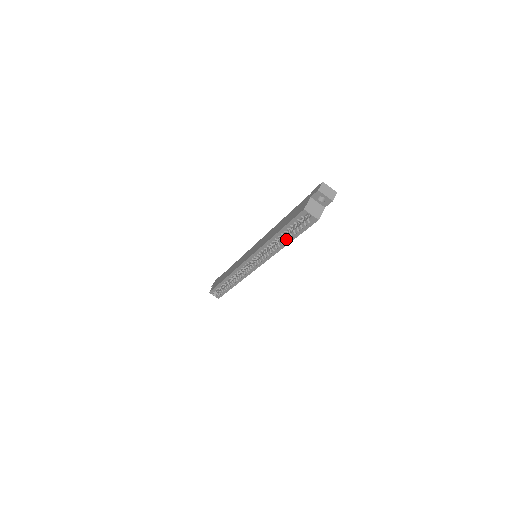
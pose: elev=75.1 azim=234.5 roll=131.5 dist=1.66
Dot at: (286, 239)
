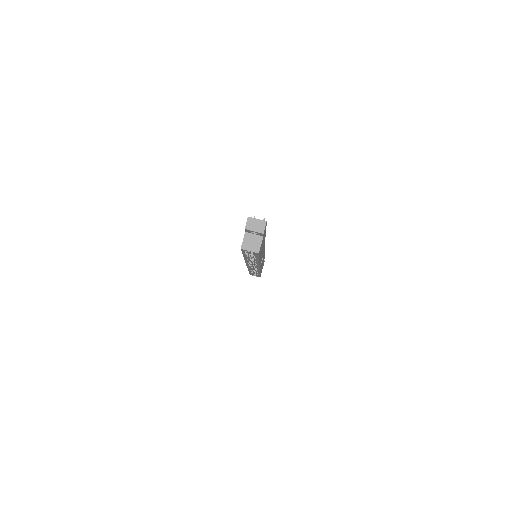
Dot at: (254, 259)
